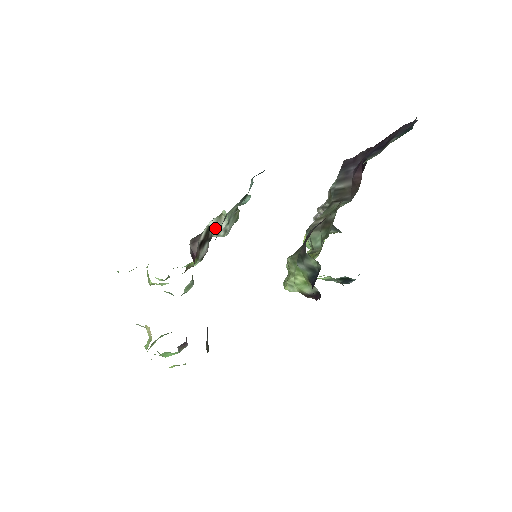
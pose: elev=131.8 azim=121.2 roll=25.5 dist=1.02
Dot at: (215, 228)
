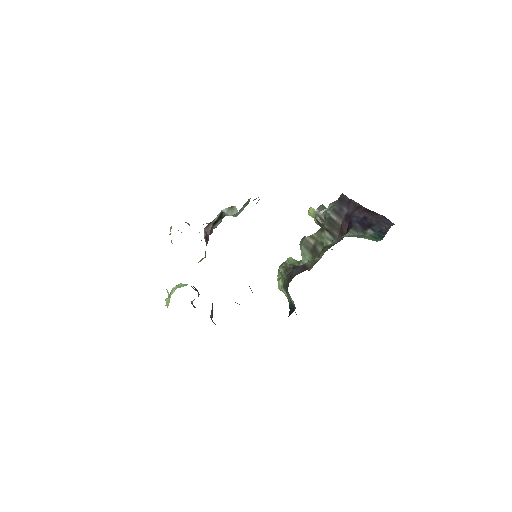
Dot at: (227, 213)
